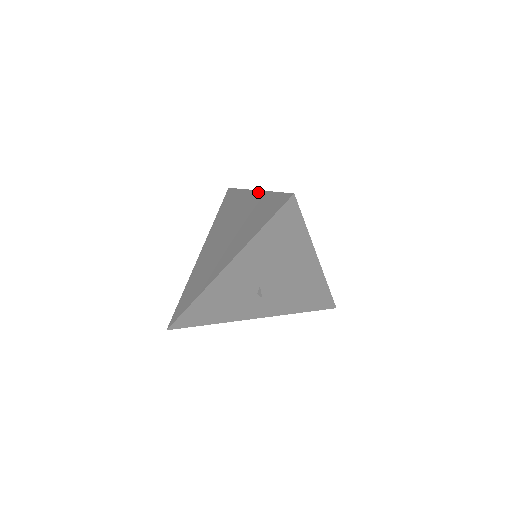
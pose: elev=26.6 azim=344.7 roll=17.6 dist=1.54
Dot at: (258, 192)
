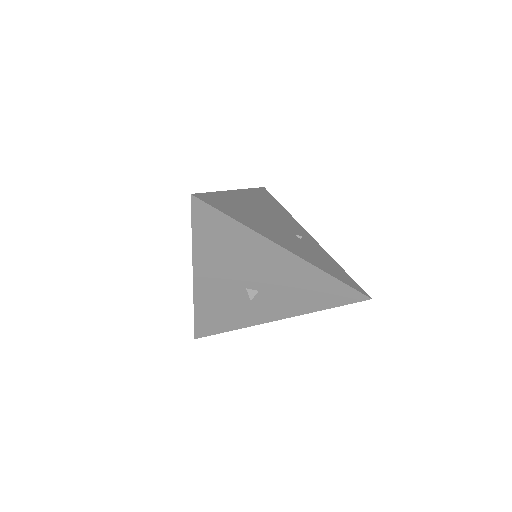
Dot at: occluded
